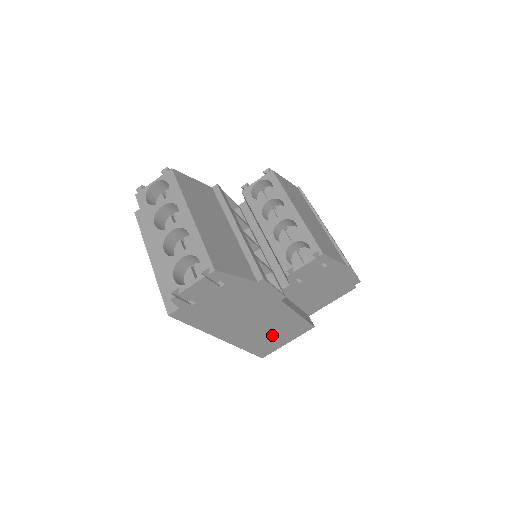
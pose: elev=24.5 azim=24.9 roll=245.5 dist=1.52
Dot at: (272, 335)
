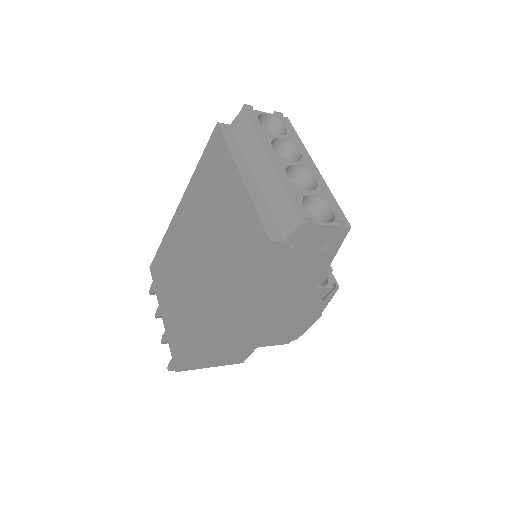
Dot at: (226, 346)
